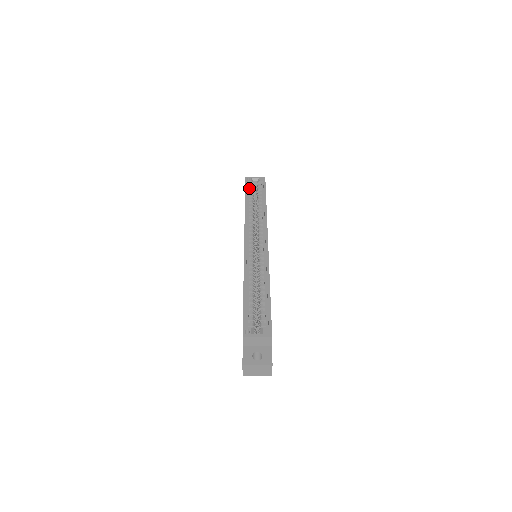
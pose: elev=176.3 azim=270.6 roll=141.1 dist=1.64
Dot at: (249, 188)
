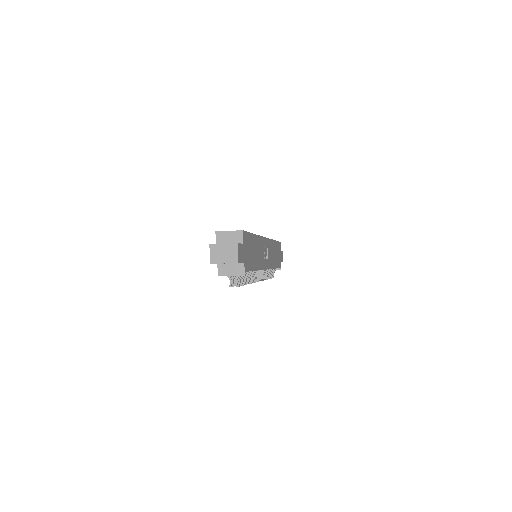
Dot at: occluded
